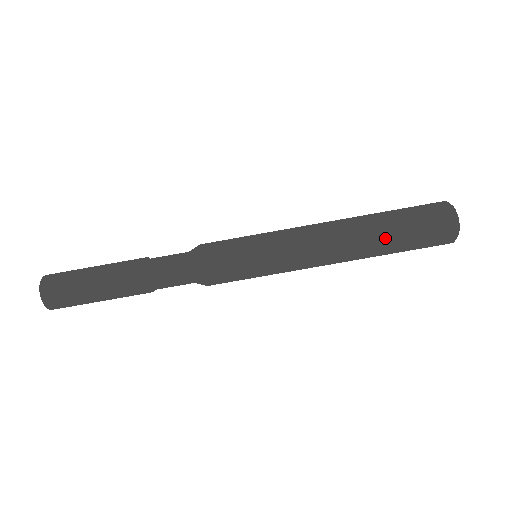
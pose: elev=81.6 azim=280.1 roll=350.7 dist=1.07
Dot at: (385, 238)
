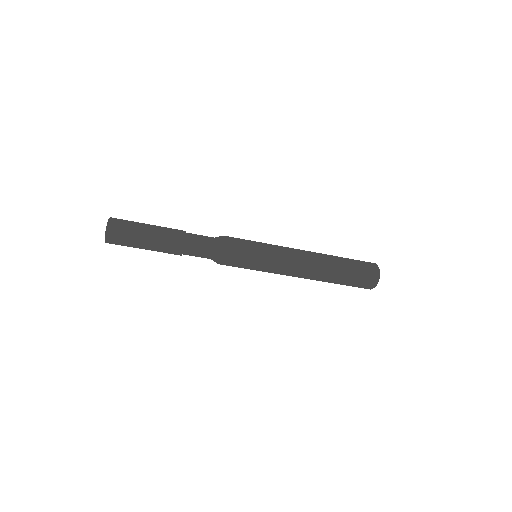
Dot at: (335, 278)
